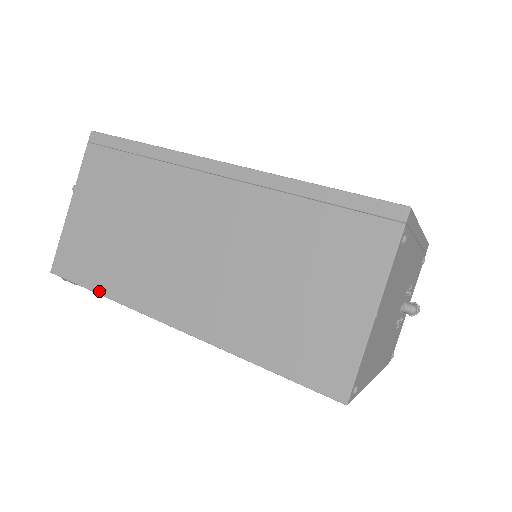
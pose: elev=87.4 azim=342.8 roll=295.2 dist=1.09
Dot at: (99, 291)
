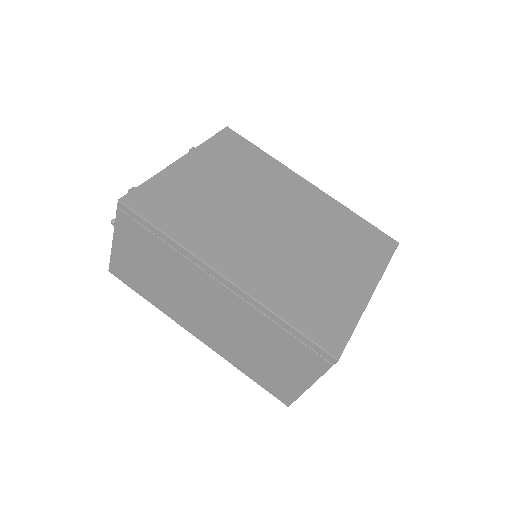
Dot at: (145, 298)
